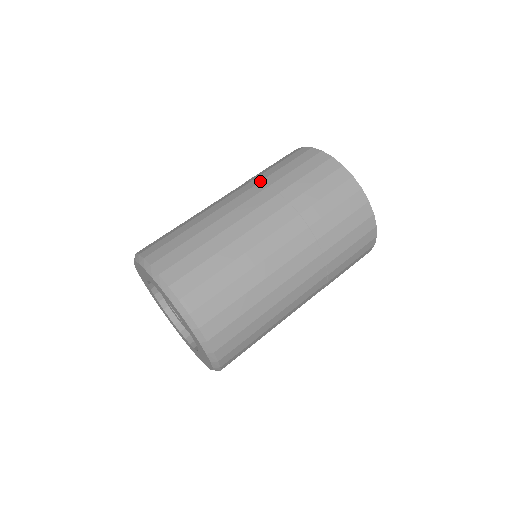
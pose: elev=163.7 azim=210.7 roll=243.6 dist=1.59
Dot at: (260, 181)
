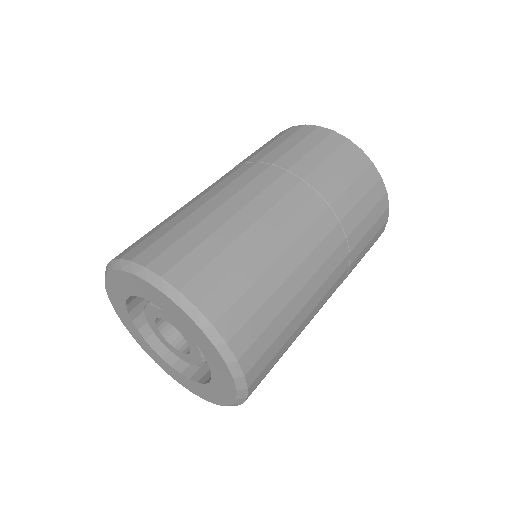
Dot at: (272, 163)
